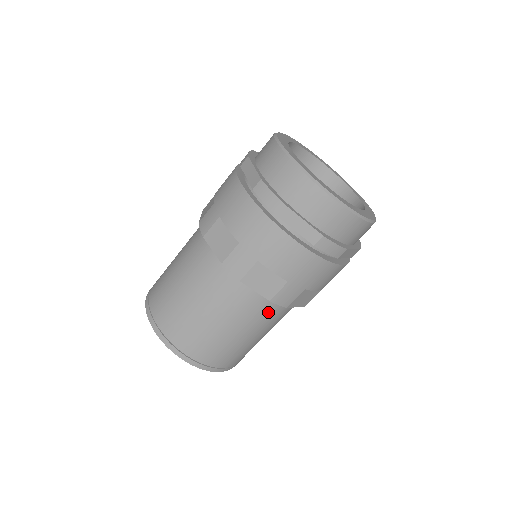
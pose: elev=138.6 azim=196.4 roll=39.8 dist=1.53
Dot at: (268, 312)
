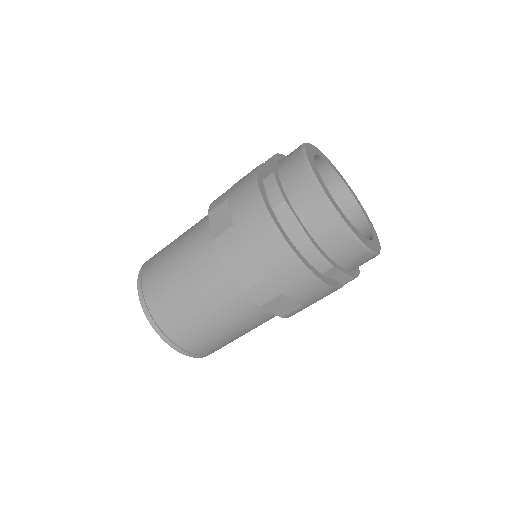
Dot at: (242, 306)
